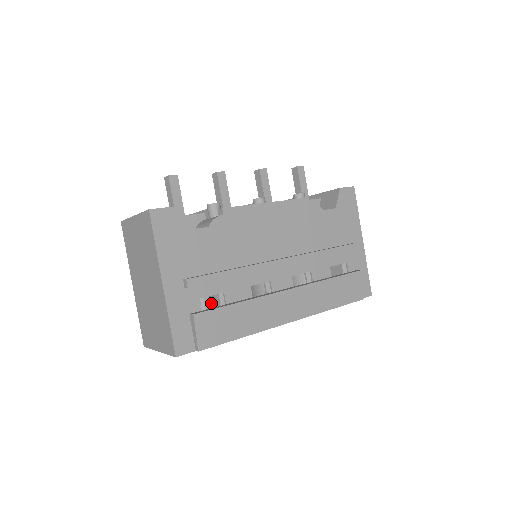
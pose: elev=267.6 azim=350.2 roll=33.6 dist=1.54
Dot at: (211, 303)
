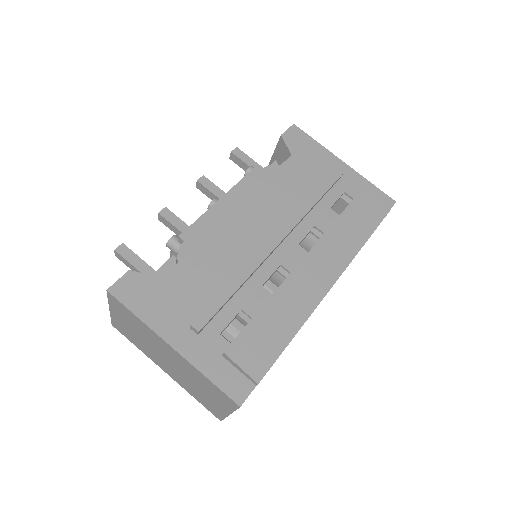
Dot at: occluded
